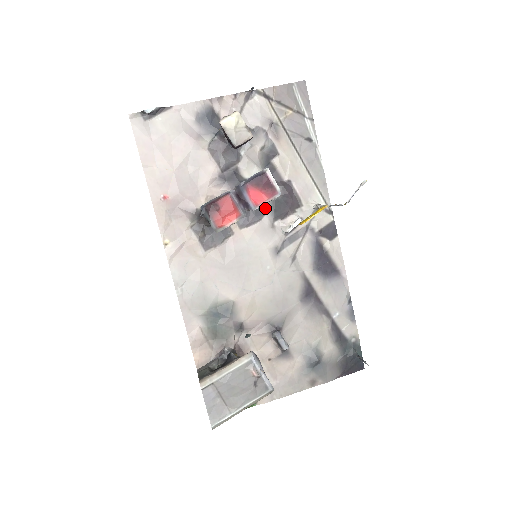
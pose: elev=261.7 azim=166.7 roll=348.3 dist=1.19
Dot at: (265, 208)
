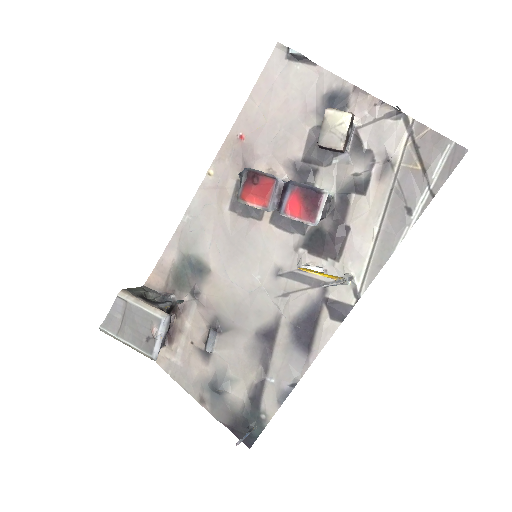
Dot at: (305, 228)
